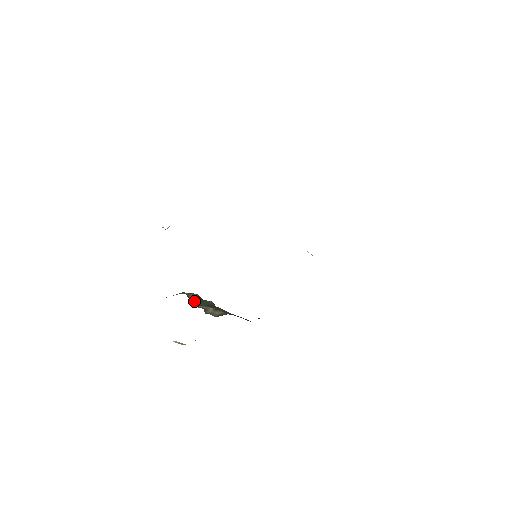
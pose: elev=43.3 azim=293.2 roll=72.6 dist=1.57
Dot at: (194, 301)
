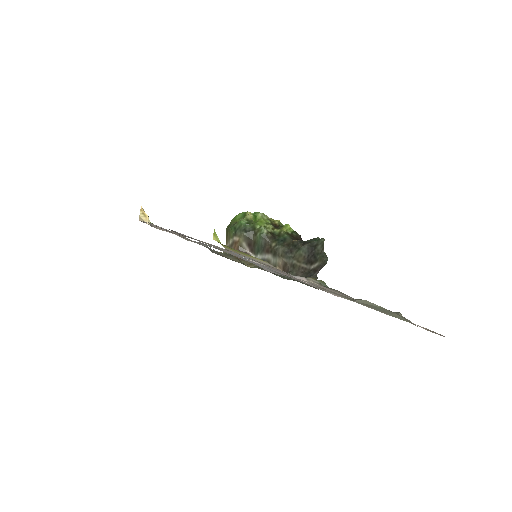
Dot at: (249, 248)
